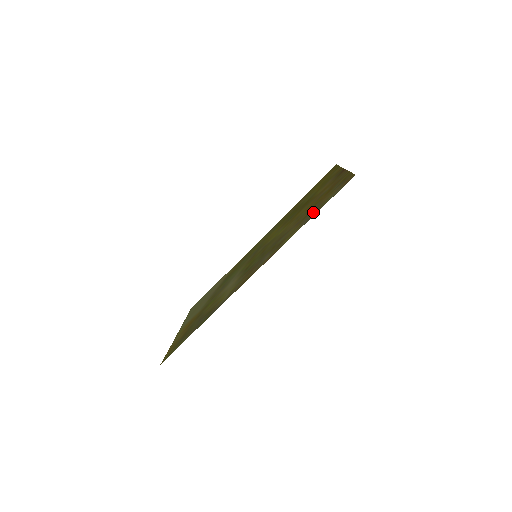
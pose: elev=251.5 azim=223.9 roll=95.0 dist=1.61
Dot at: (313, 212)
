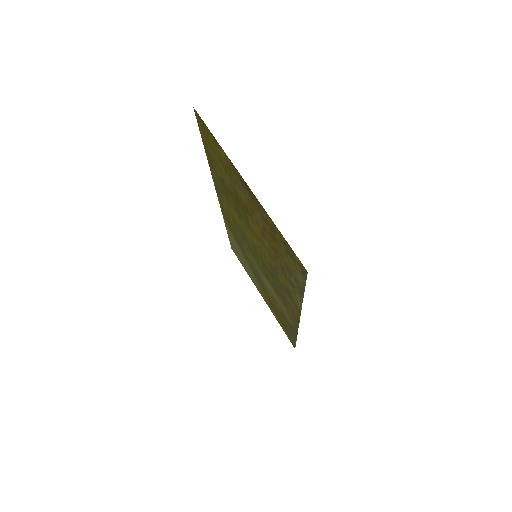
Dot at: (293, 281)
